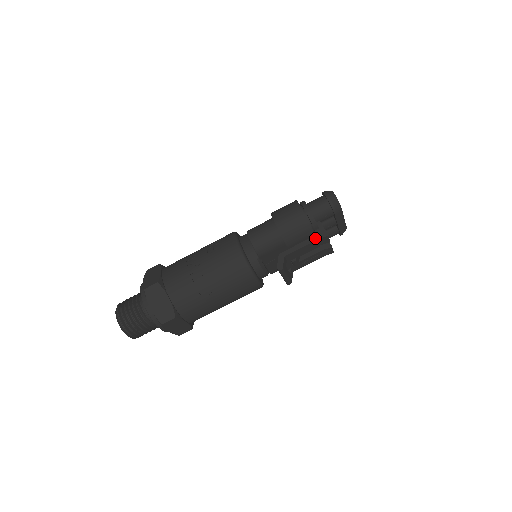
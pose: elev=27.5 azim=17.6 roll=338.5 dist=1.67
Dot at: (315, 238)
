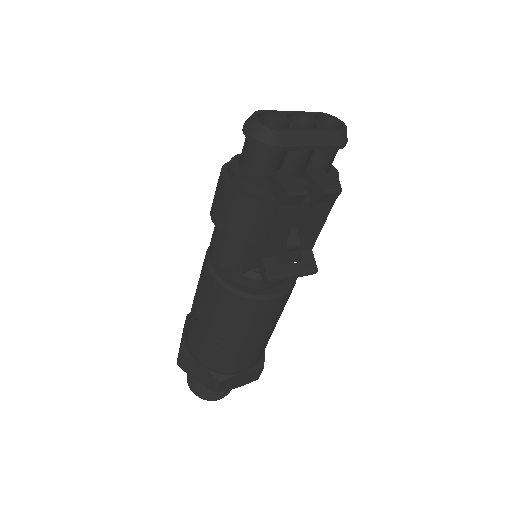
Dot at: (277, 209)
